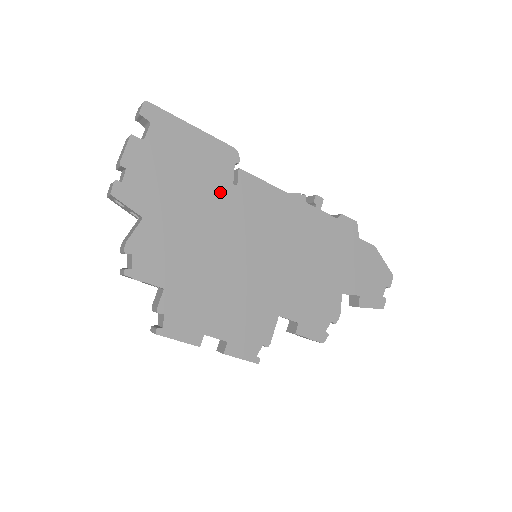
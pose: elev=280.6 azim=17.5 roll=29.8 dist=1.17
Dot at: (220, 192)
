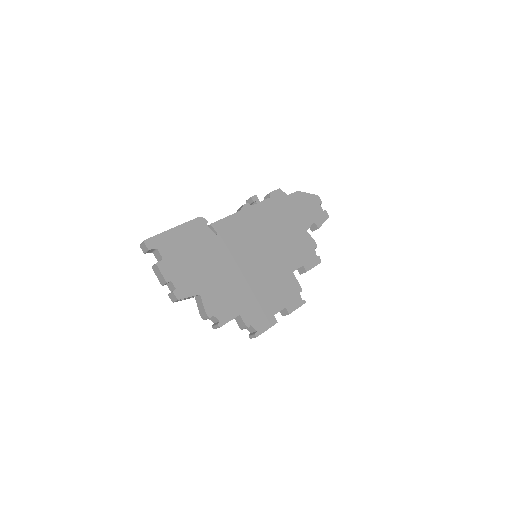
Dot at: (215, 245)
